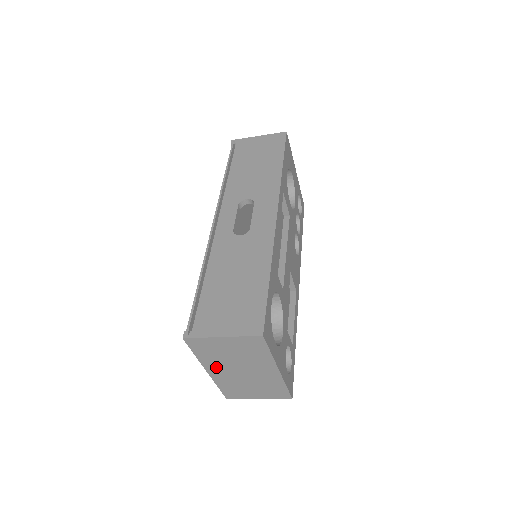
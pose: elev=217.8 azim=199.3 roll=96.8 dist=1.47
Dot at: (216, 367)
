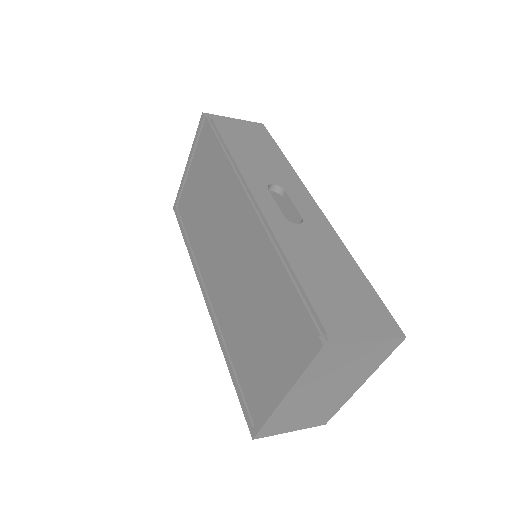
Dot at: (303, 389)
